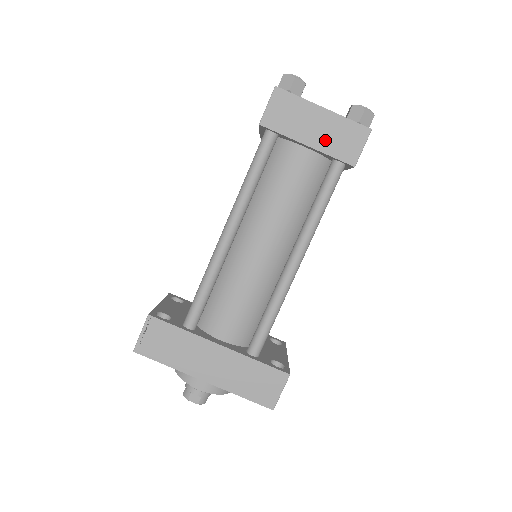
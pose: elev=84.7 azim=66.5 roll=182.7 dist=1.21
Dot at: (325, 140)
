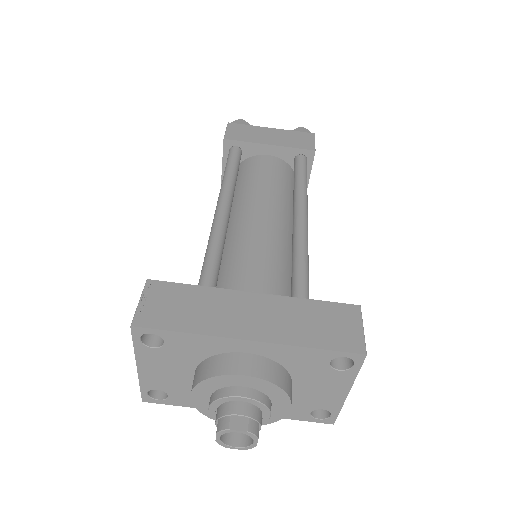
Dot at: (282, 141)
